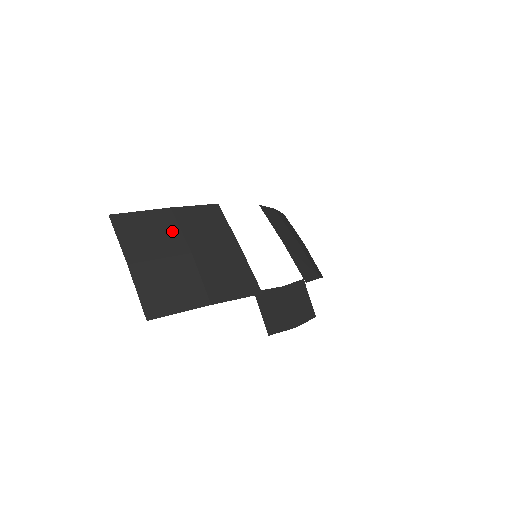
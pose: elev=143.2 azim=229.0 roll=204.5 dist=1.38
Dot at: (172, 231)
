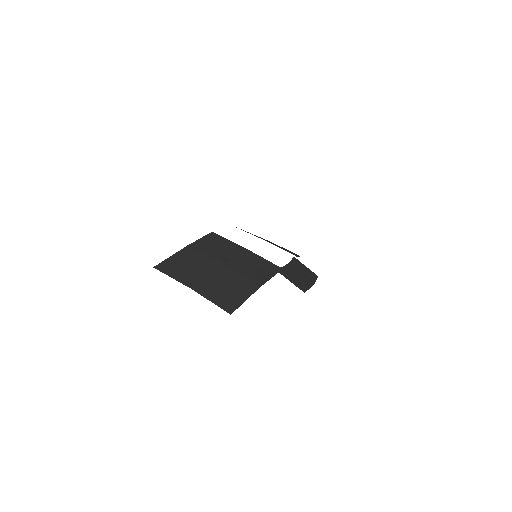
Dot at: (200, 258)
